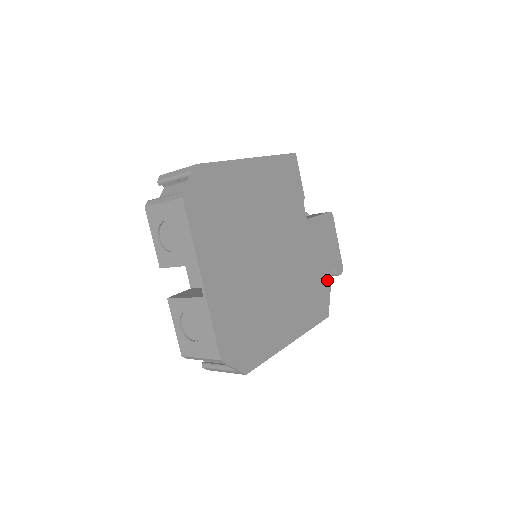
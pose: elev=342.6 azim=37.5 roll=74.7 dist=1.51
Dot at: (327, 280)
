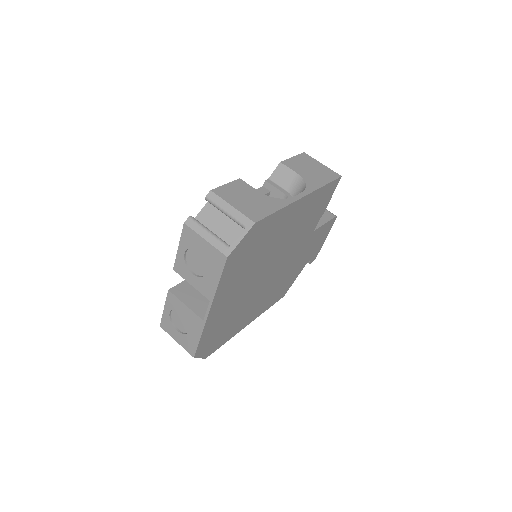
Dot at: (299, 271)
